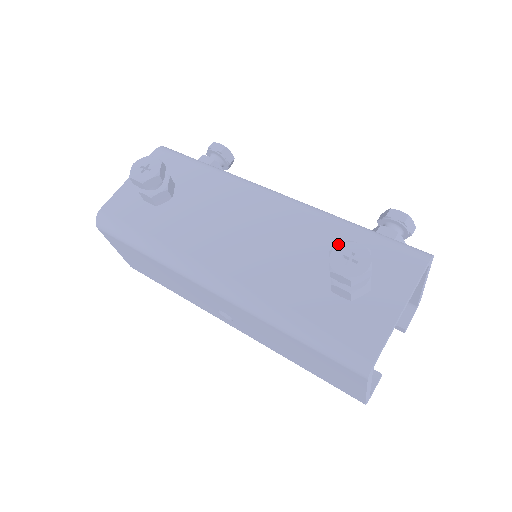
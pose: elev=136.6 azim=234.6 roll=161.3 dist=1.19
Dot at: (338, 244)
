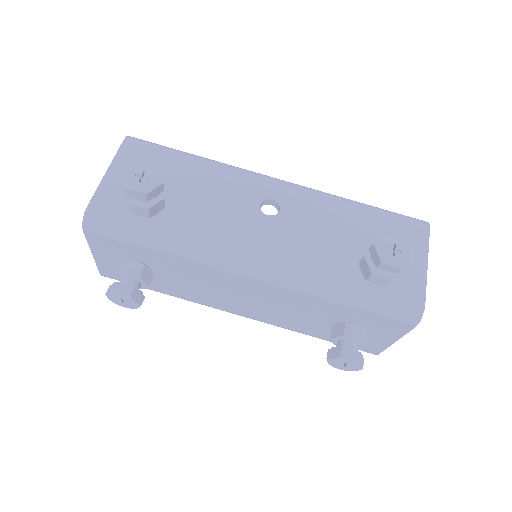
Dot at: (332, 312)
